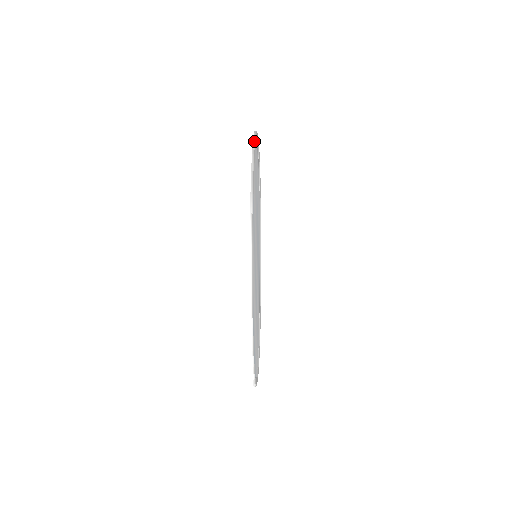
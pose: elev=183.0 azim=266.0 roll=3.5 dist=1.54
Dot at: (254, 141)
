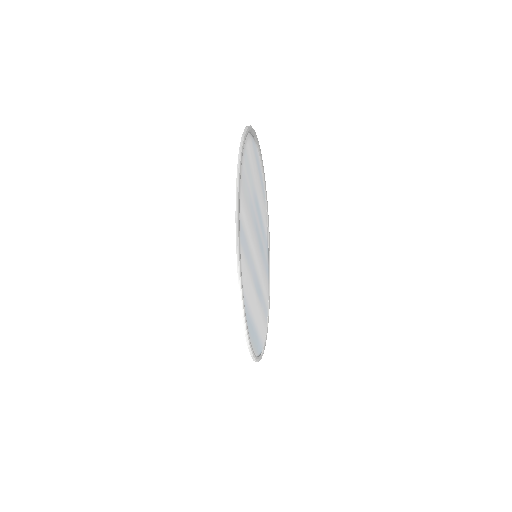
Dot at: (238, 168)
